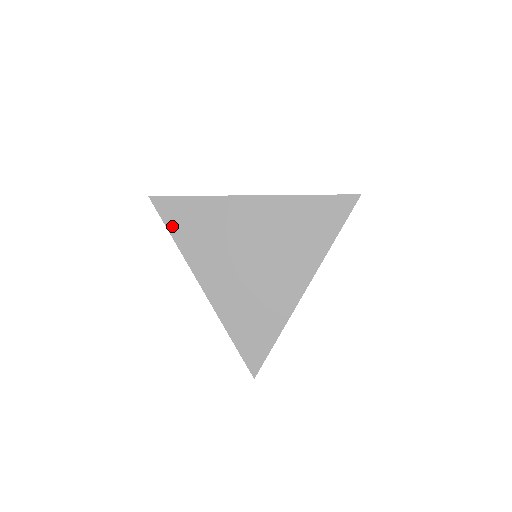
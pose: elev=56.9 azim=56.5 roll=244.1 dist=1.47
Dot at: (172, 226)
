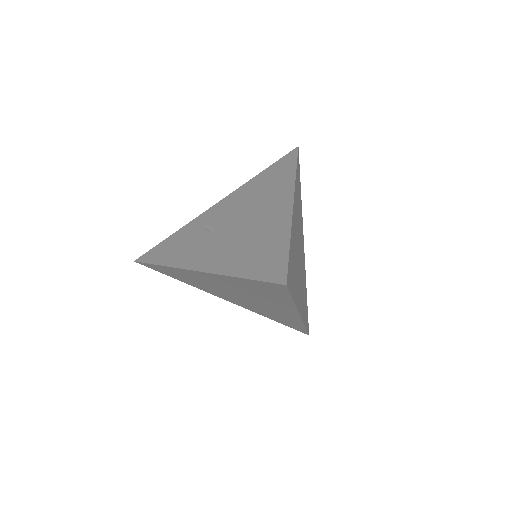
Dot at: (168, 275)
